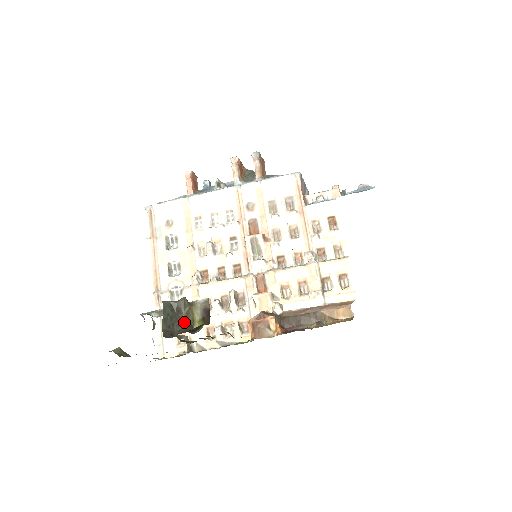
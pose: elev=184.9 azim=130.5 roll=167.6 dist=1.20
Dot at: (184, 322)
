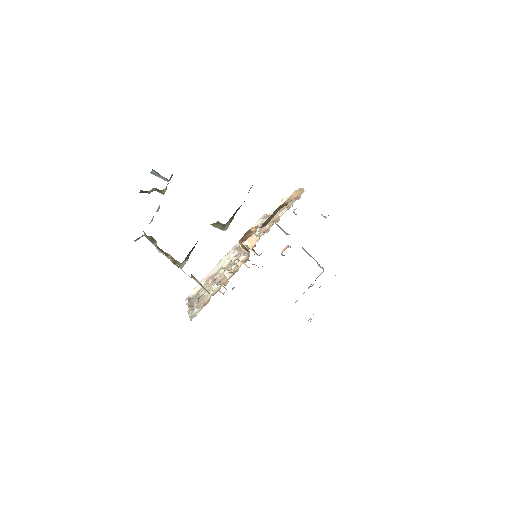
Dot at: occluded
